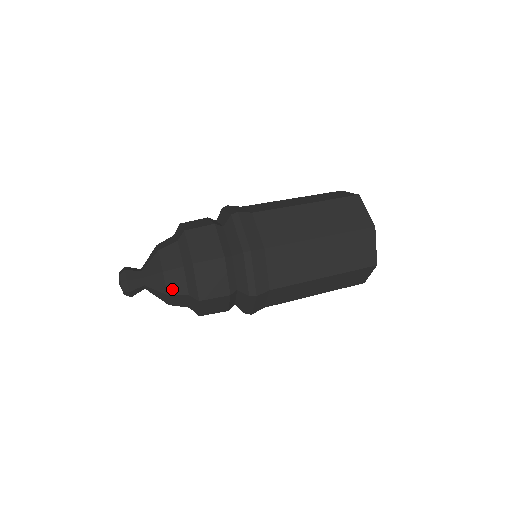
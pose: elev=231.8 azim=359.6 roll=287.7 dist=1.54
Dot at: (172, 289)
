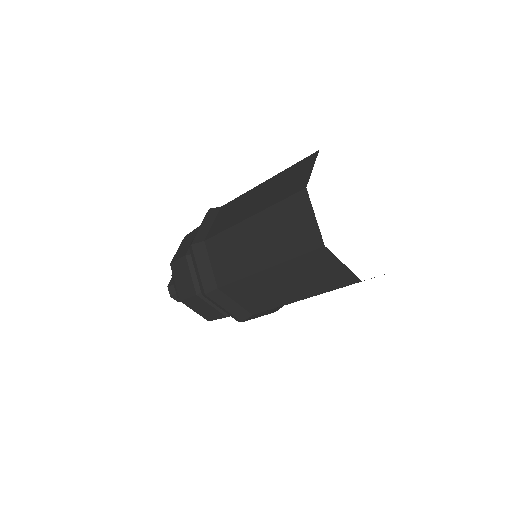
Dot at: occluded
